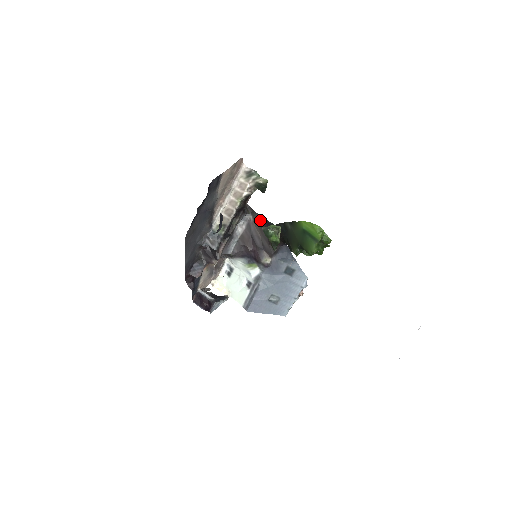
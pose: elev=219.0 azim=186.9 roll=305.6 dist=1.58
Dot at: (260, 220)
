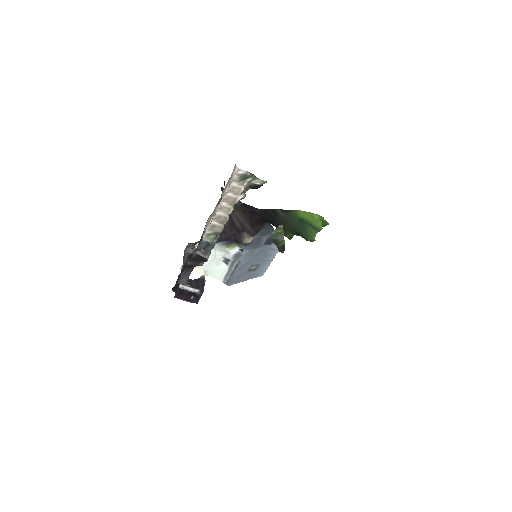
Dot at: (241, 206)
